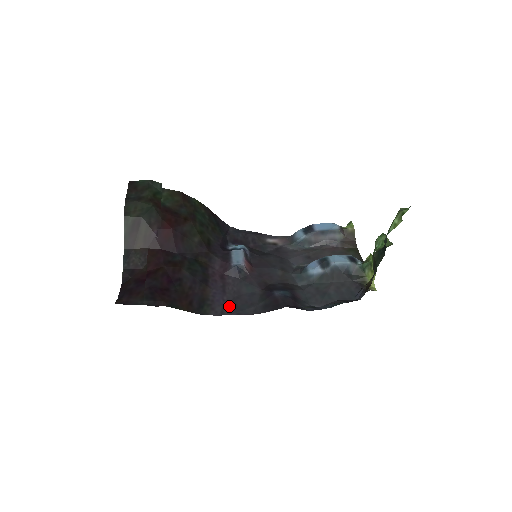
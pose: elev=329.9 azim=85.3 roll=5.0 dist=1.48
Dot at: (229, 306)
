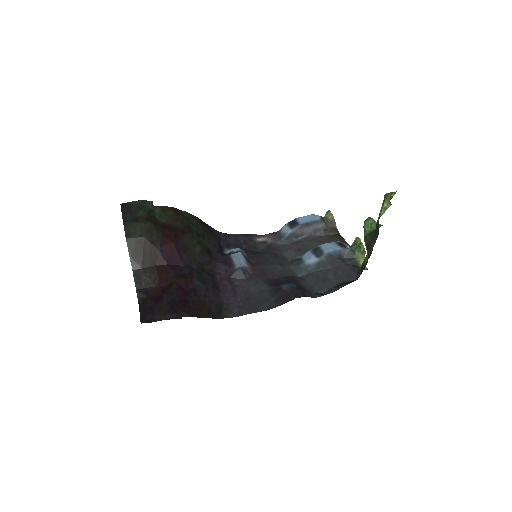
Dot at: (244, 306)
